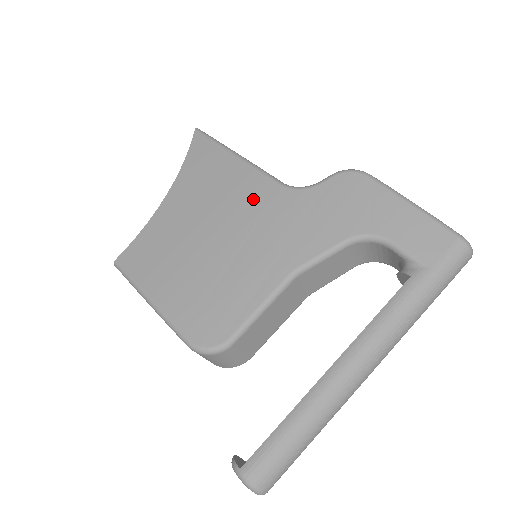
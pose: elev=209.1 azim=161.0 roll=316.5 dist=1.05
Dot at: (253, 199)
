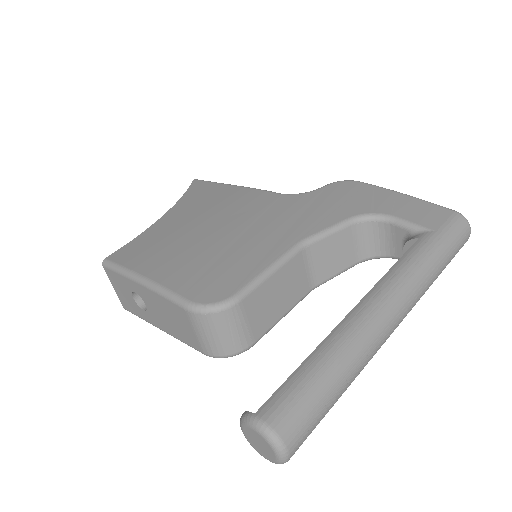
Dot at: (254, 204)
